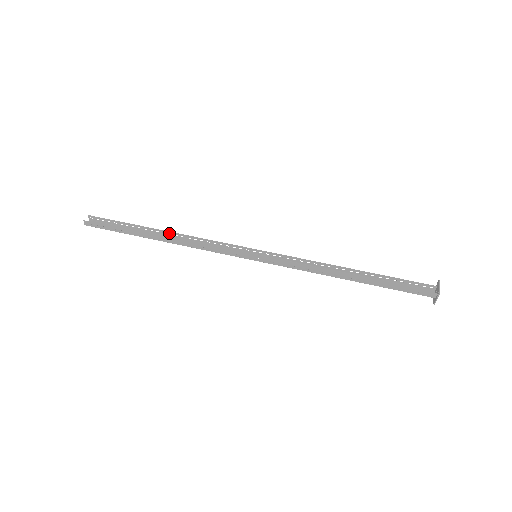
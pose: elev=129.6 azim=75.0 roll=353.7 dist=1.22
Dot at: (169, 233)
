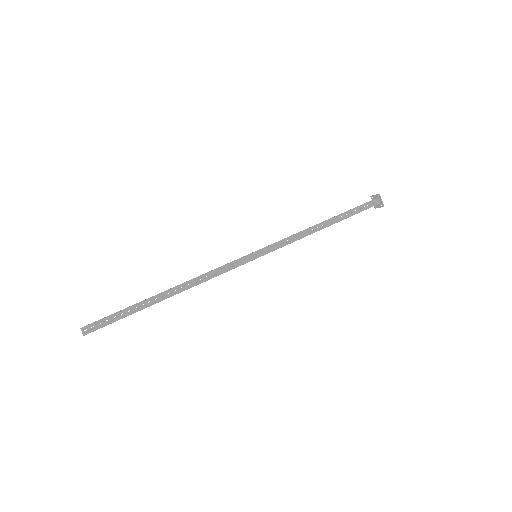
Dot at: occluded
